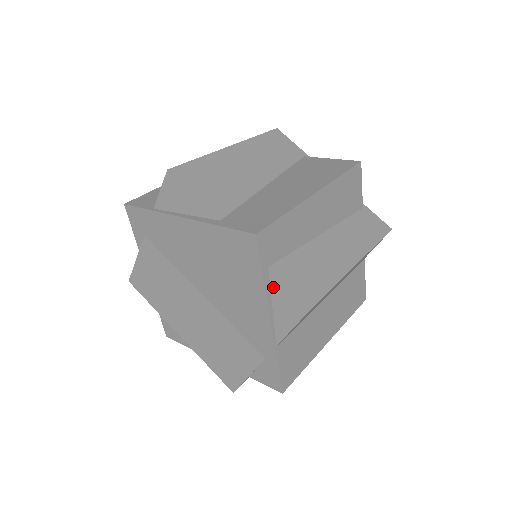
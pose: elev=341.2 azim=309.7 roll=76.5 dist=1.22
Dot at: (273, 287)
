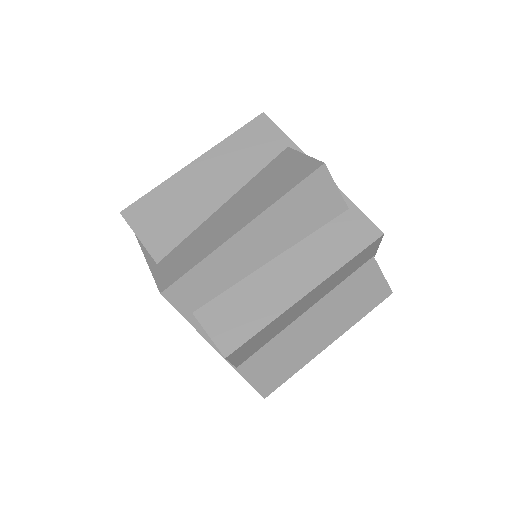
Dot at: occluded
